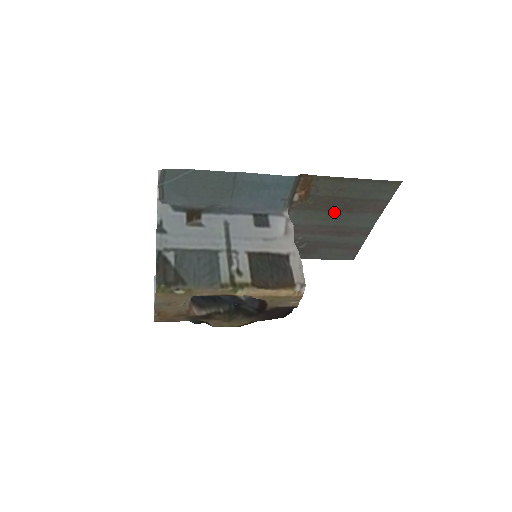
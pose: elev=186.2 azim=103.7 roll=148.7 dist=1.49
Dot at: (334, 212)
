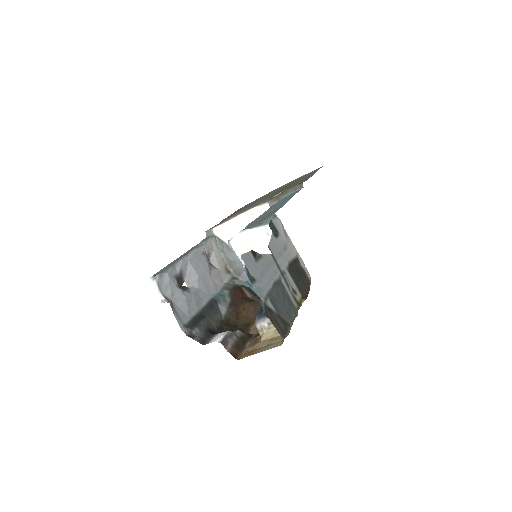
Dot at: (276, 192)
